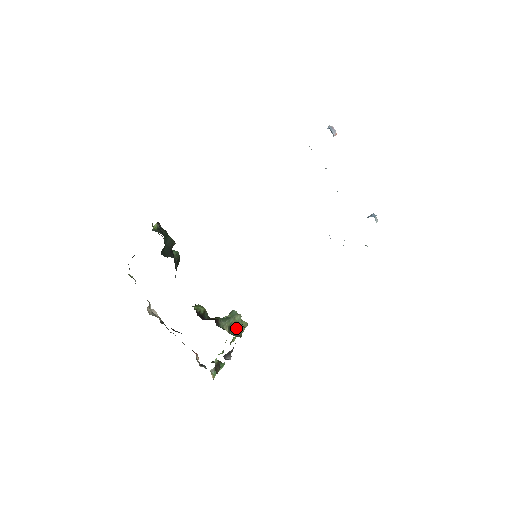
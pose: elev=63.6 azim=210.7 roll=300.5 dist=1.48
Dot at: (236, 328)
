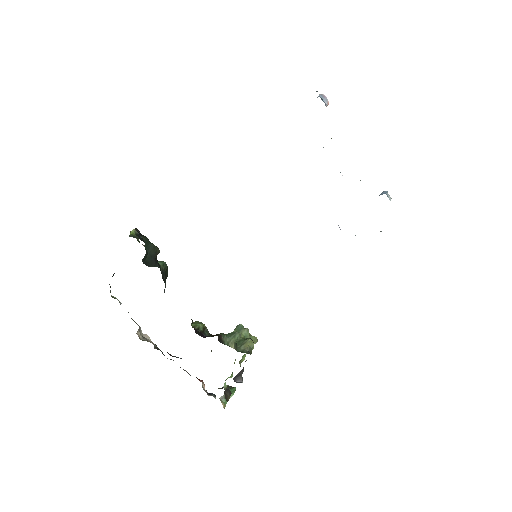
Dot at: (244, 344)
